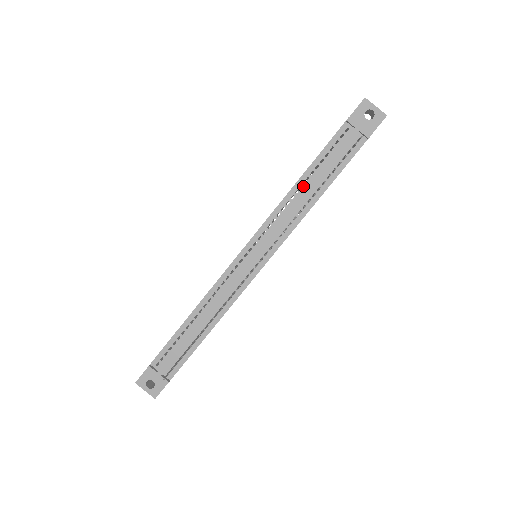
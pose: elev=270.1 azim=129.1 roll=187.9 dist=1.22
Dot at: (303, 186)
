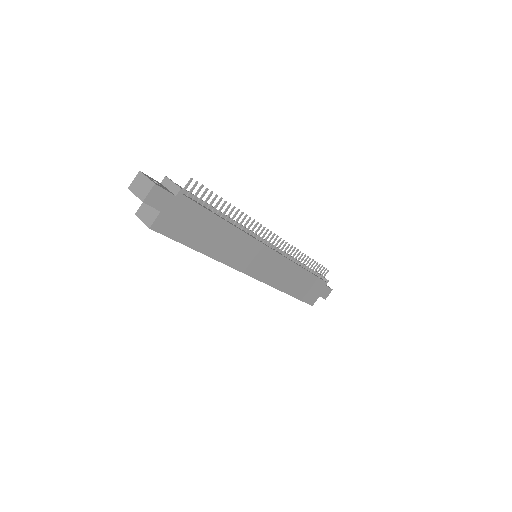
Dot at: occluded
